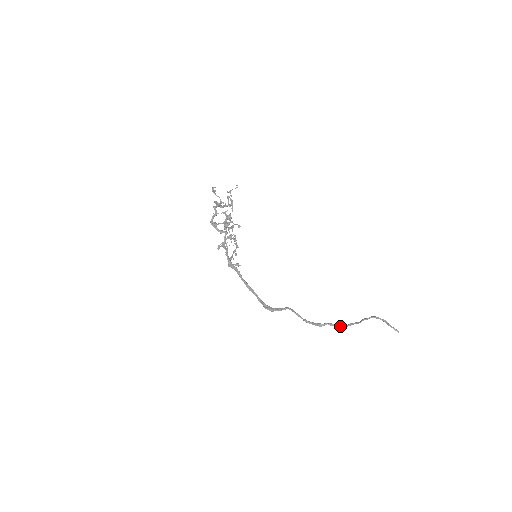
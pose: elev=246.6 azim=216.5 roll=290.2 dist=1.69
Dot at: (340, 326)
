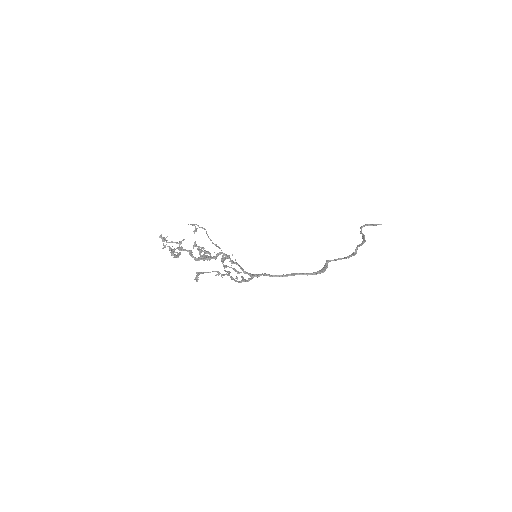
Dot at: (363, 242)
